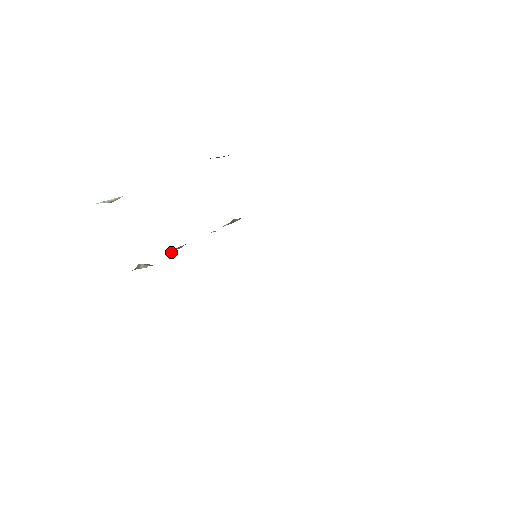
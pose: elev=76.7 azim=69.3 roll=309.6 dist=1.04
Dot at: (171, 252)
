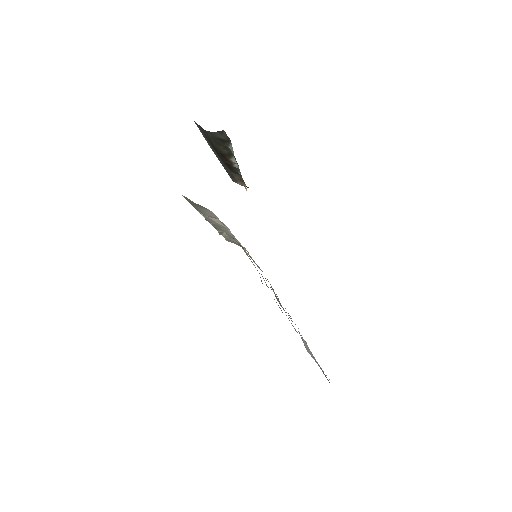
Dot at: occluded
